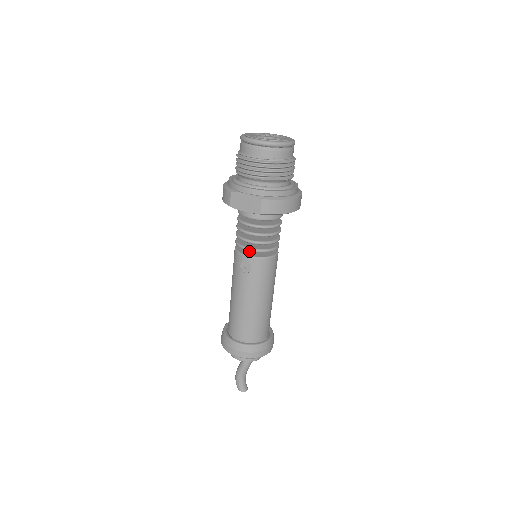
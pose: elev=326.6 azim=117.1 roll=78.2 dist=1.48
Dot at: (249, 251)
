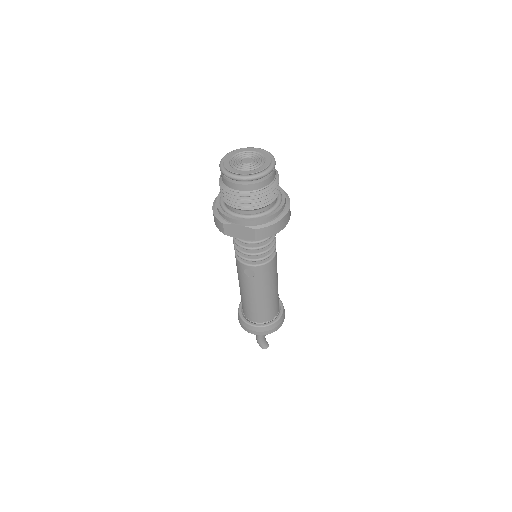
Dot at: occluded
